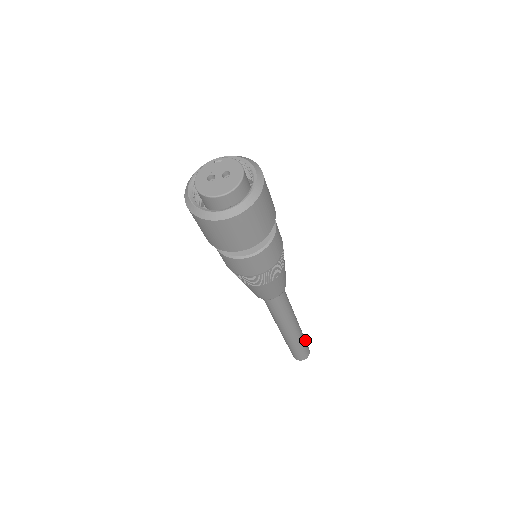
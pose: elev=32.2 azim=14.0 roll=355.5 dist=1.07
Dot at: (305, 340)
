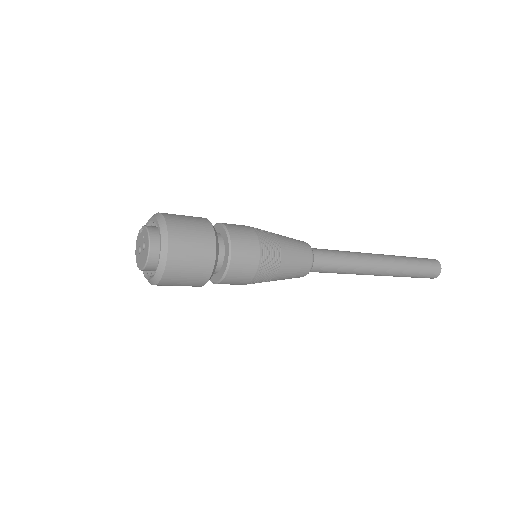
Dot at: (420, 264)
